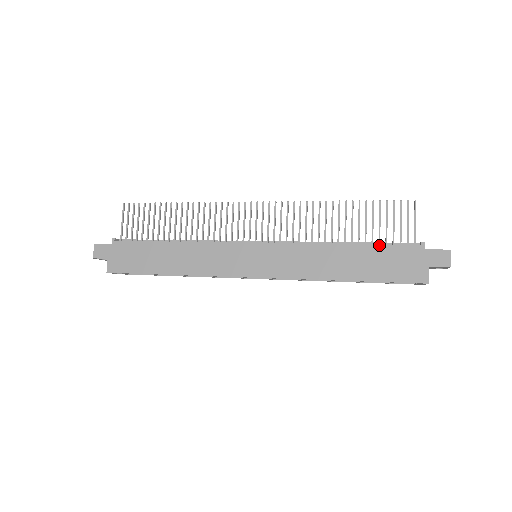
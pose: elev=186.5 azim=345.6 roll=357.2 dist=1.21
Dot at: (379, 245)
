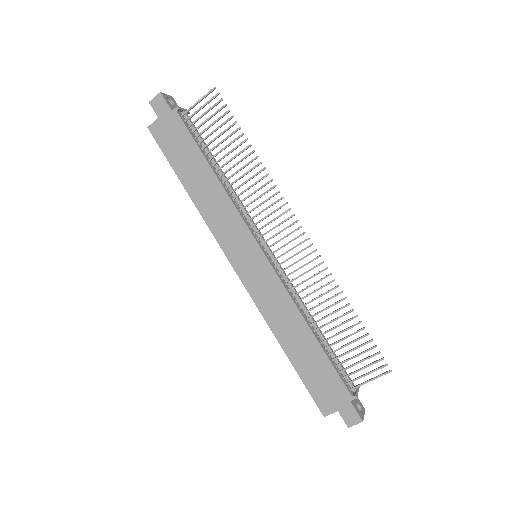
Dot at: (330, 362)
